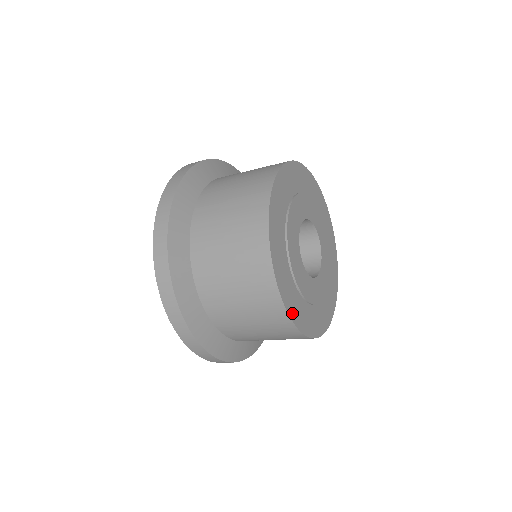
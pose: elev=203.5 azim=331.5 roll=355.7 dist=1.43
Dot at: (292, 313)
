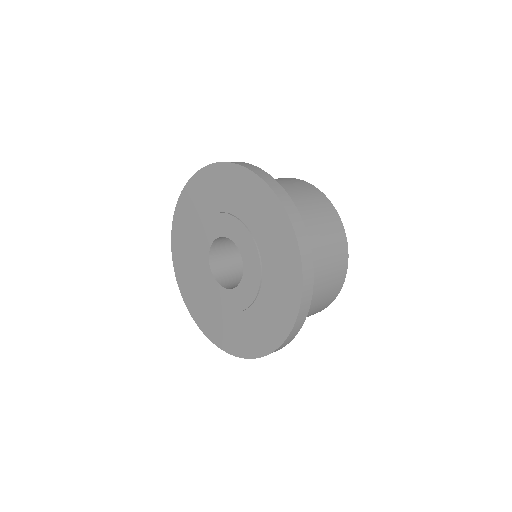
Dot at: occluded
